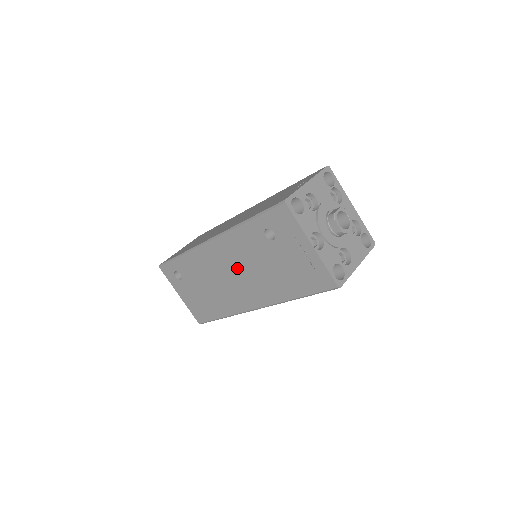
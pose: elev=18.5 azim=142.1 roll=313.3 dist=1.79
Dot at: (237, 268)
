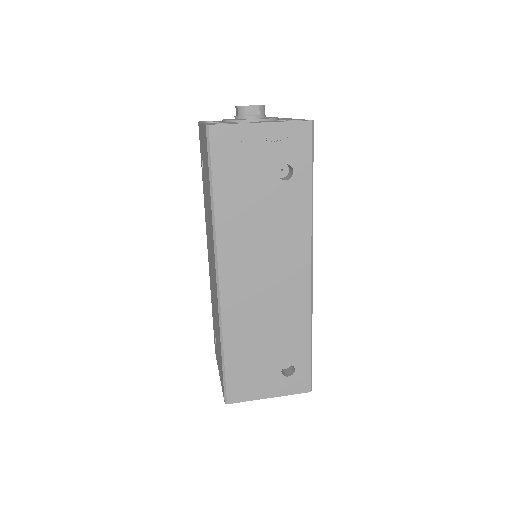
Dot at: occluded
